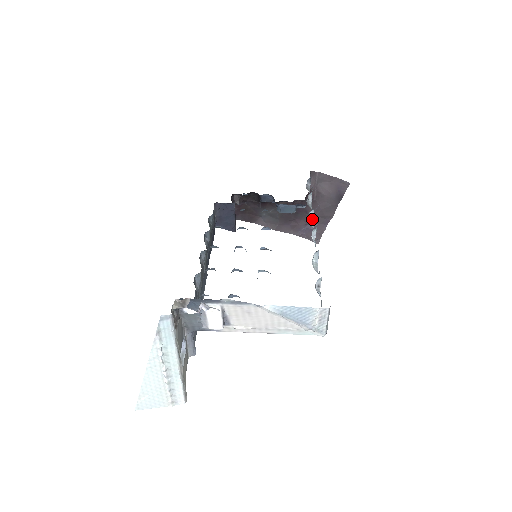
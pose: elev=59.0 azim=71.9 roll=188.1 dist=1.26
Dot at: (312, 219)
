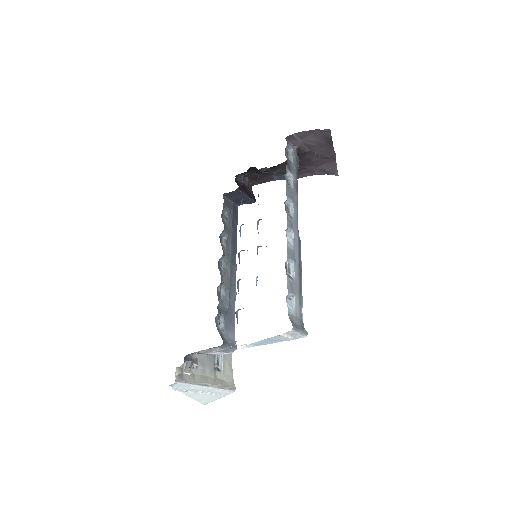
Dot at: (292, 204)
